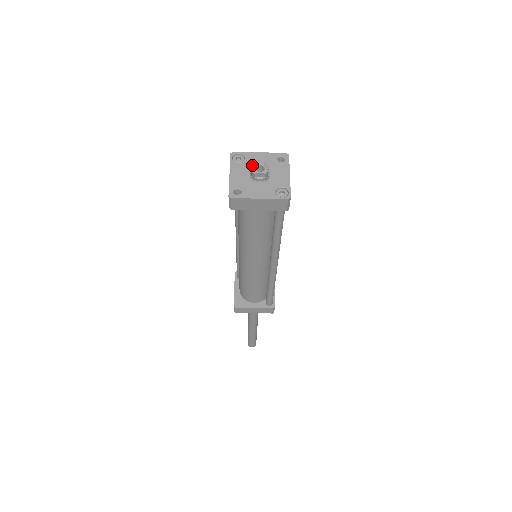
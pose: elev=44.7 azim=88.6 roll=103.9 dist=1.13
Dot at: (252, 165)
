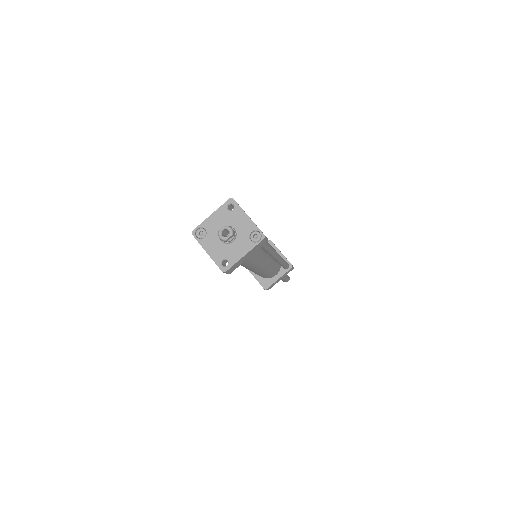
Dot at: (215, 231)
